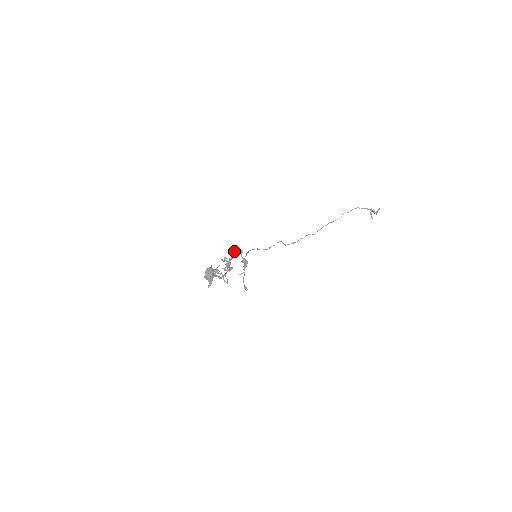
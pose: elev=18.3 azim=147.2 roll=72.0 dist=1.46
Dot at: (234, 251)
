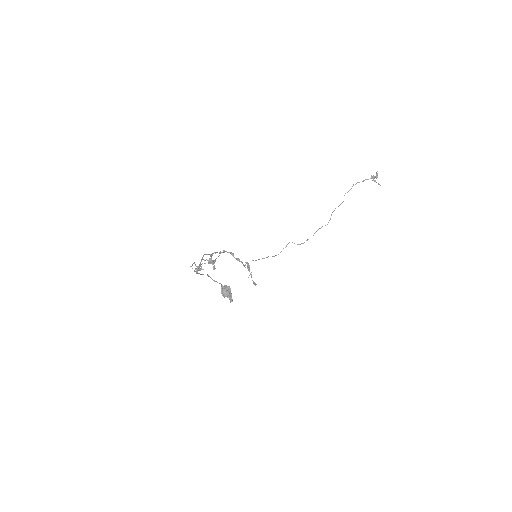
Dot at: (219, 253)
